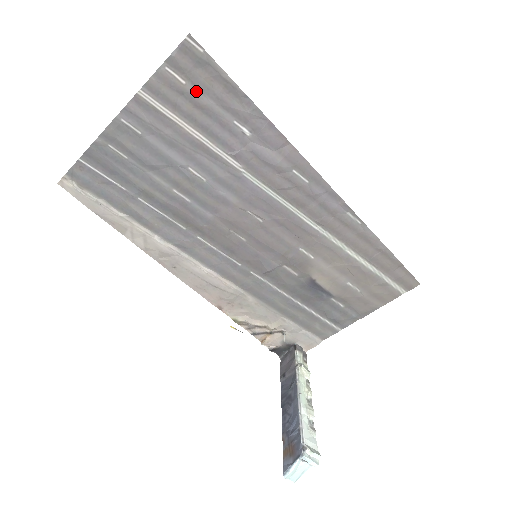
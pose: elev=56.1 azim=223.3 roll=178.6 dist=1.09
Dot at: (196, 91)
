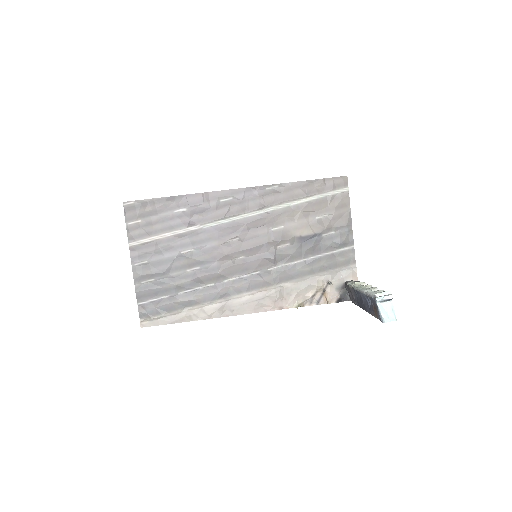
Dot at: (148, 218)
